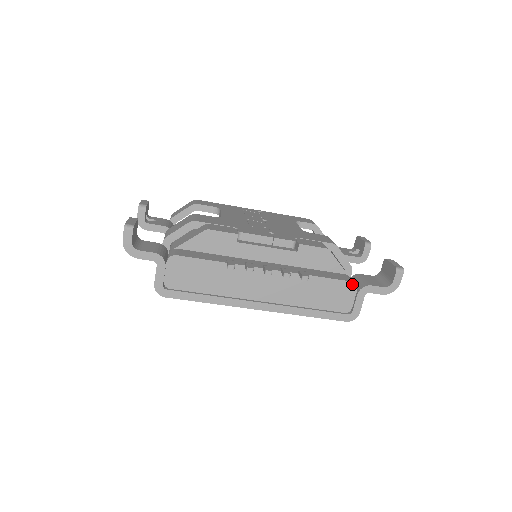
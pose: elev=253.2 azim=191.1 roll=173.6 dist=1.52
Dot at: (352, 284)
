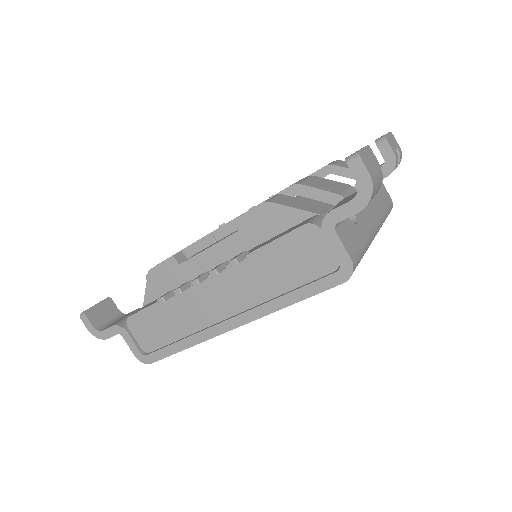
Dot at: (308, 227)
